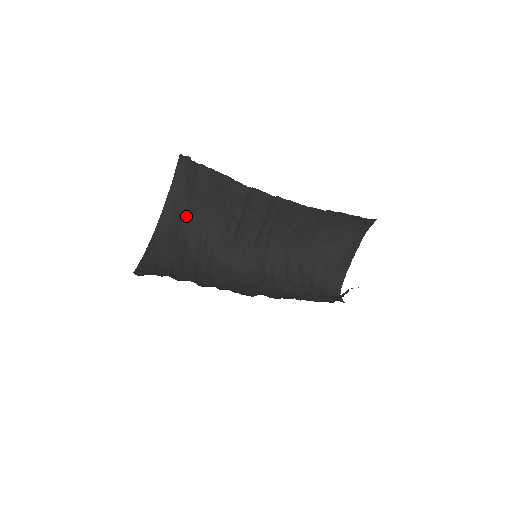
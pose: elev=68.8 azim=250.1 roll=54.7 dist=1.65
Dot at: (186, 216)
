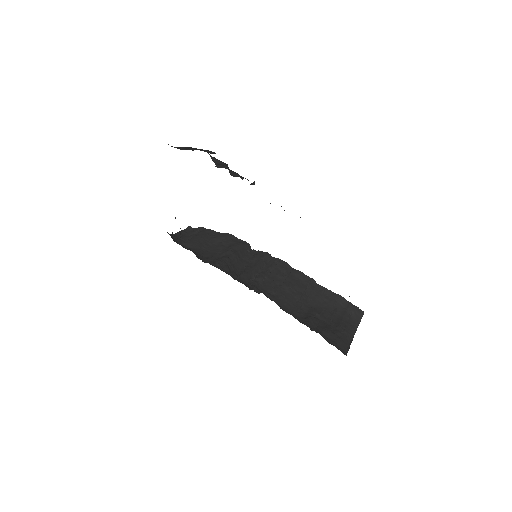
Dot at: occluded
